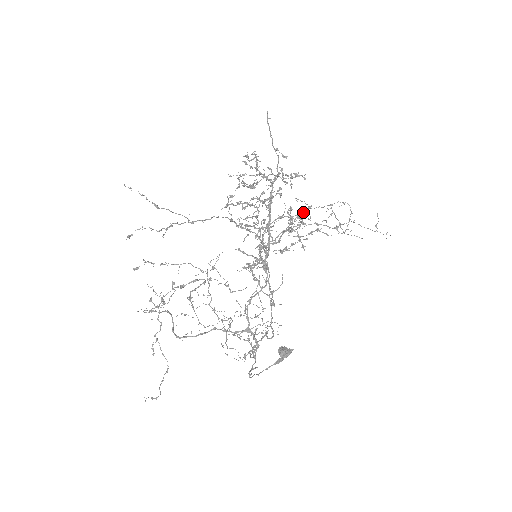
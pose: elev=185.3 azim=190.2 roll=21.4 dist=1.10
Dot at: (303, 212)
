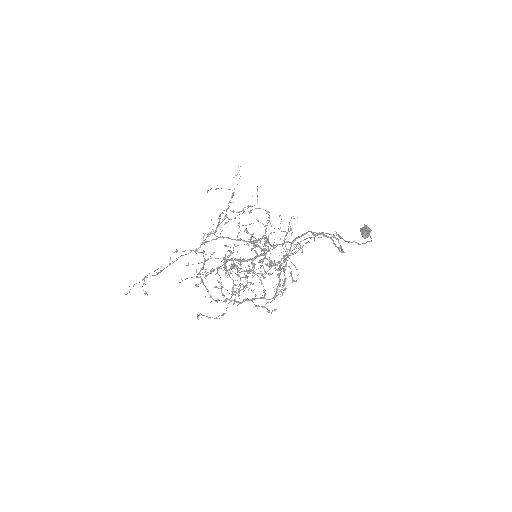
Dot at: (219, 220)
